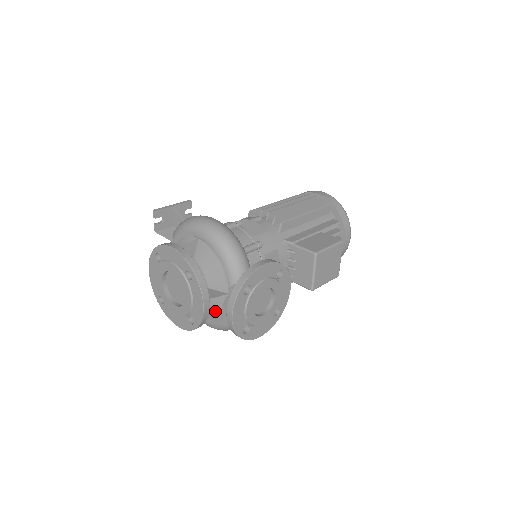
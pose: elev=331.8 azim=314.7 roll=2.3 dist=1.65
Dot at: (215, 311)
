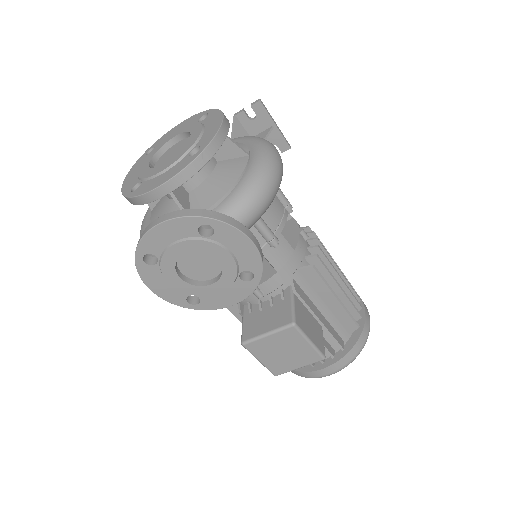
Dot at: occluded
